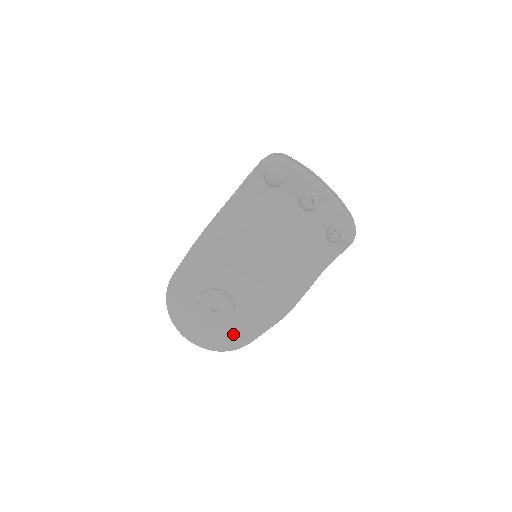
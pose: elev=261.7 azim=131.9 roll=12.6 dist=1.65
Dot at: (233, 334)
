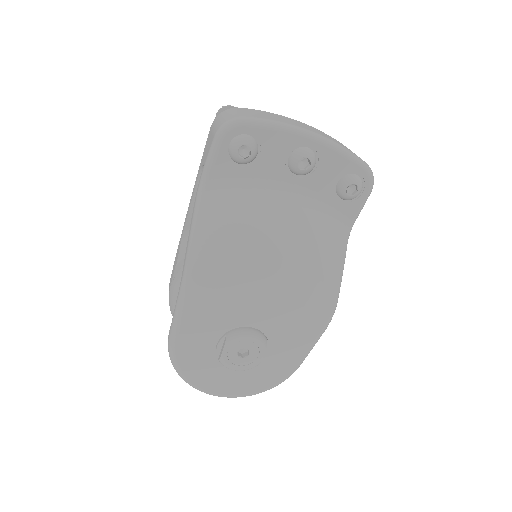
Dot at: (276, 367)
